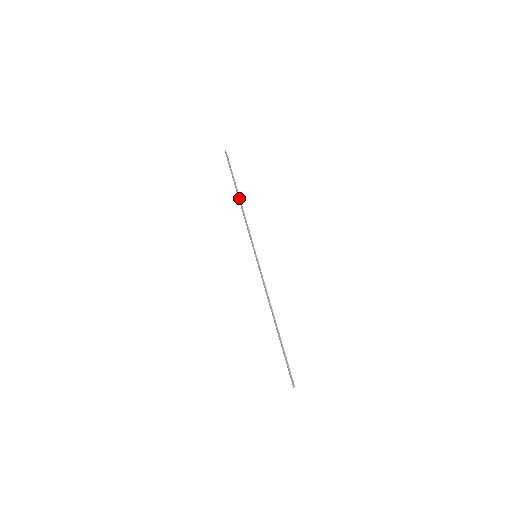
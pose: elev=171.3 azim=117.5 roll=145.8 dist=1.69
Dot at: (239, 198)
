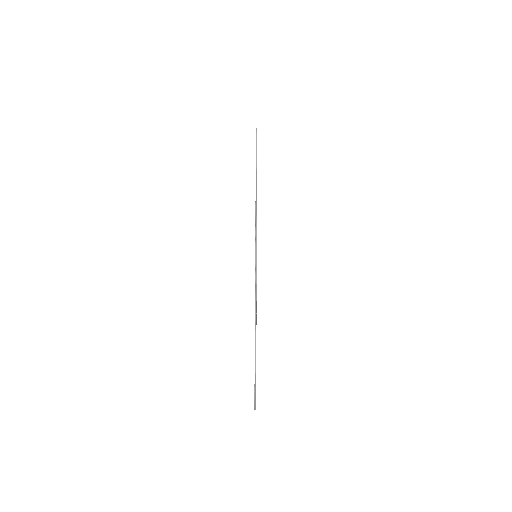
Dot at: (256, 186)
